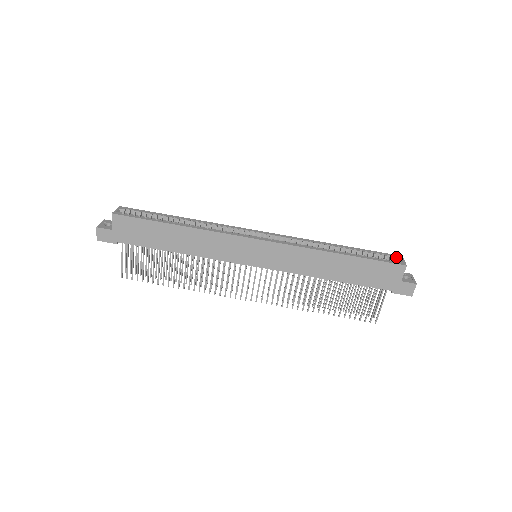
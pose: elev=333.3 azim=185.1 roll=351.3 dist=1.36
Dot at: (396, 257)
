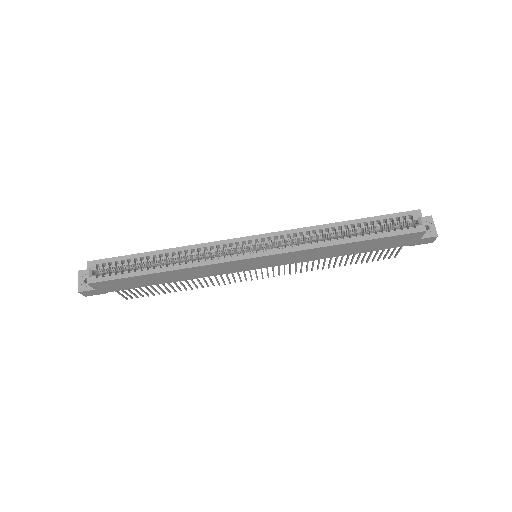
Dot at: (413, 217)
